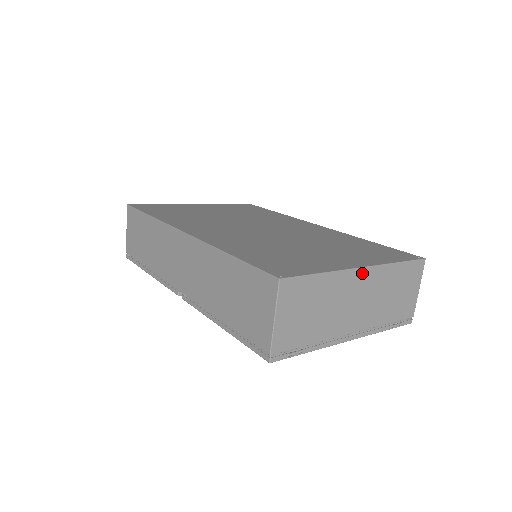
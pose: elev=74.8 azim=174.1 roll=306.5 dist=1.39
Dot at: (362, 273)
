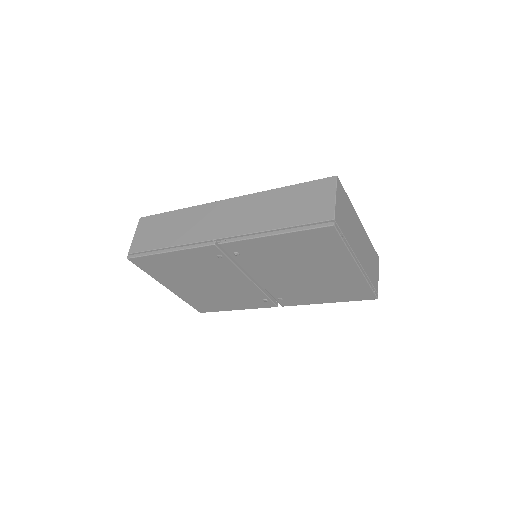
Dot at: (360, 224)
